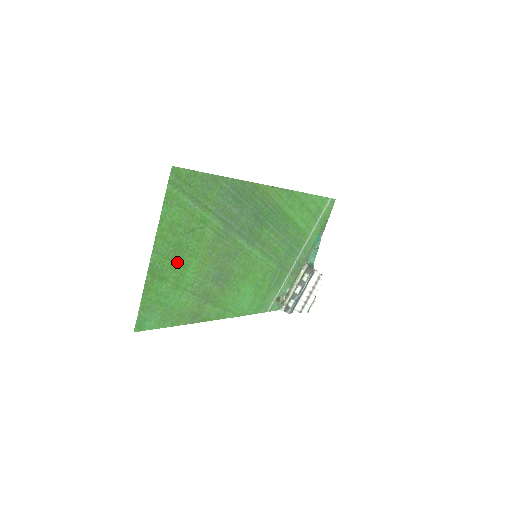
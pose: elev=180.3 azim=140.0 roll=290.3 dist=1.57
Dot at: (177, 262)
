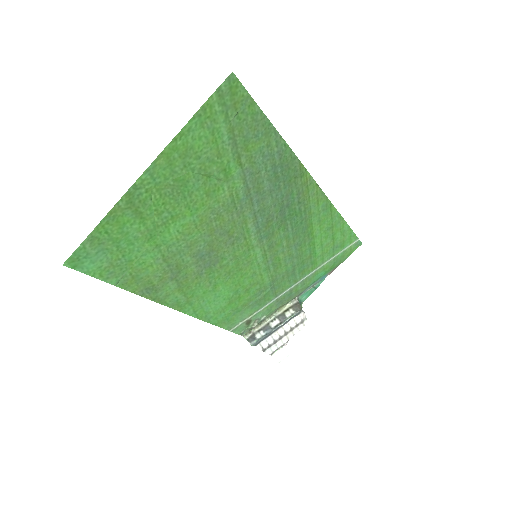
Dot at: (168, 204)
